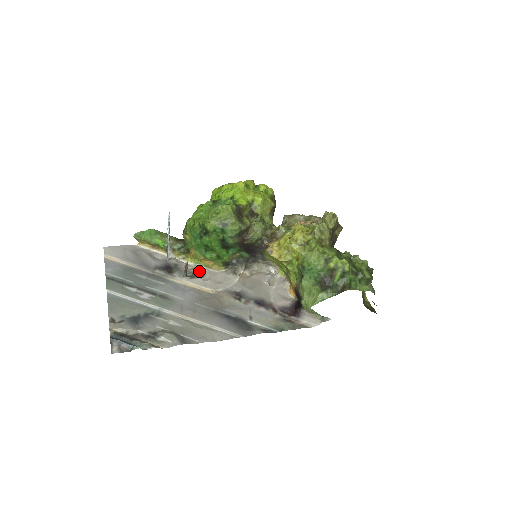
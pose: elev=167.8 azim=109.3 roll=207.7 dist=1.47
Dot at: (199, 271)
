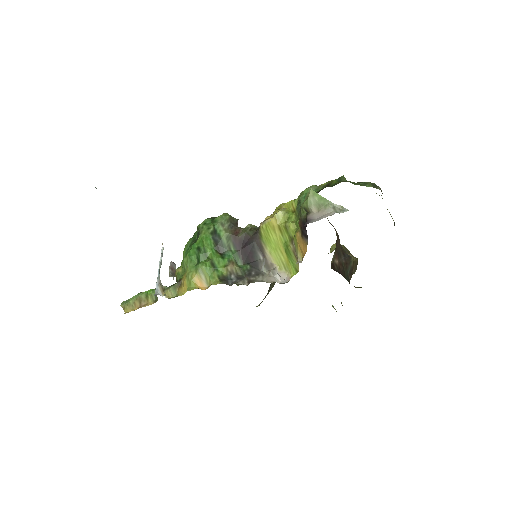
Dot at: occluded
